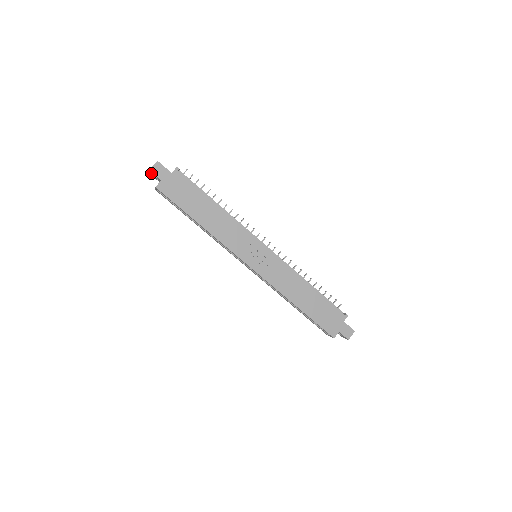
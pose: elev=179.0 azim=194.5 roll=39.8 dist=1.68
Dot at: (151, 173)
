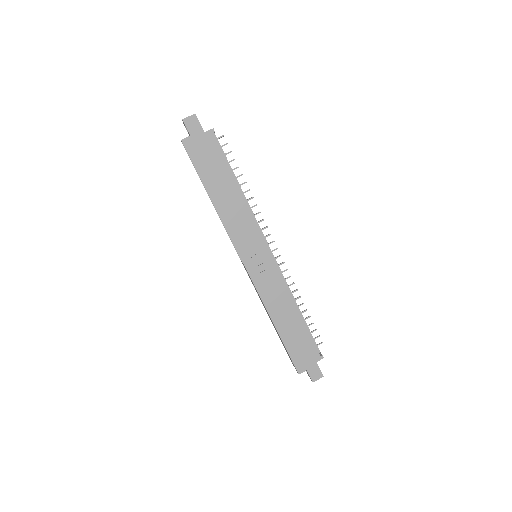
Dot at: occluded
